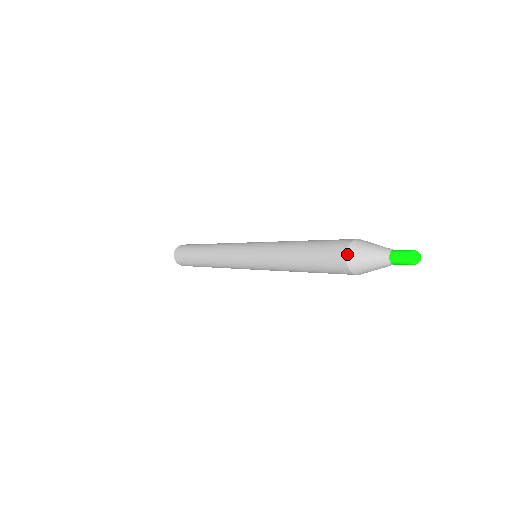
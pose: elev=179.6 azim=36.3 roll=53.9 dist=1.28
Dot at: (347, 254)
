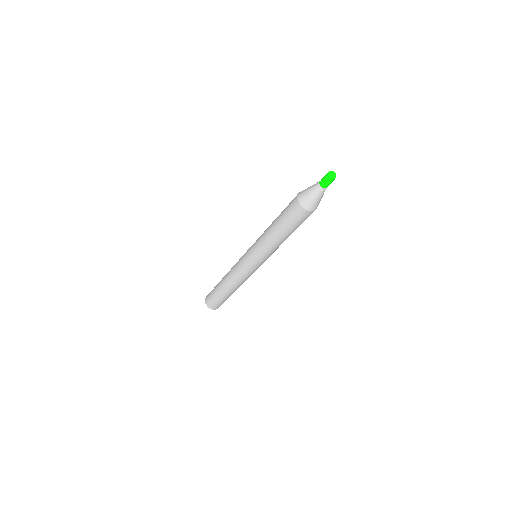
Dot at: (300, 203)
